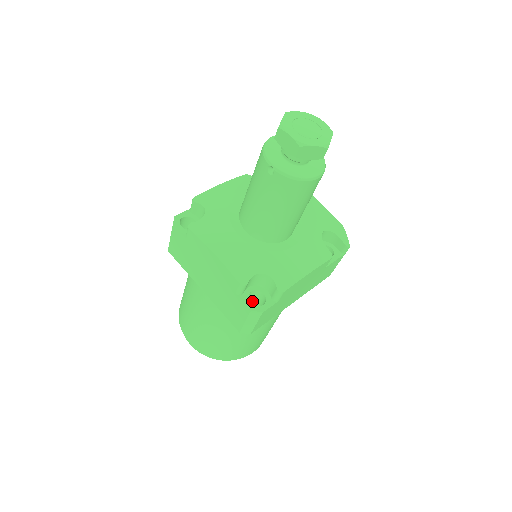
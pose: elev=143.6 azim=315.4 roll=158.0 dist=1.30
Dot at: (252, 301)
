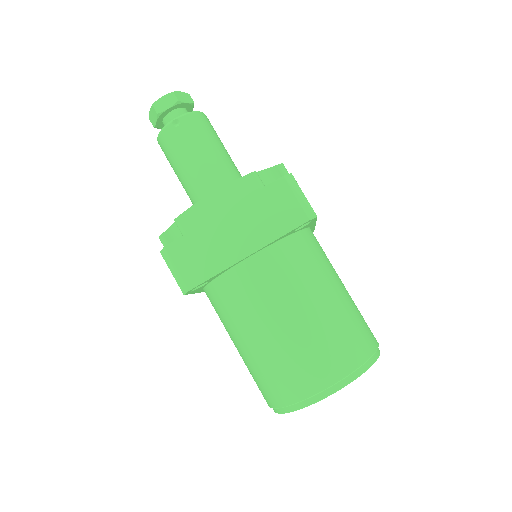
Dot at: occluded
